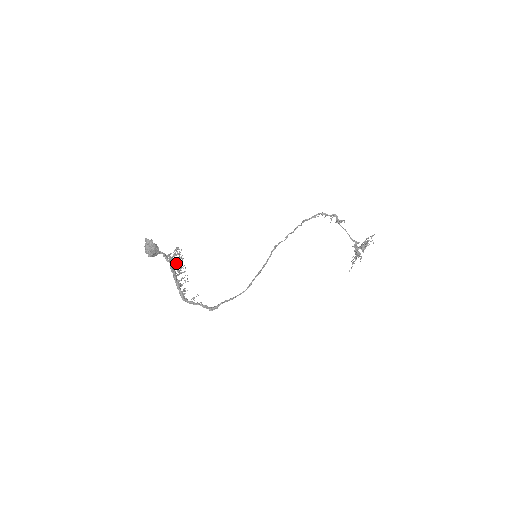
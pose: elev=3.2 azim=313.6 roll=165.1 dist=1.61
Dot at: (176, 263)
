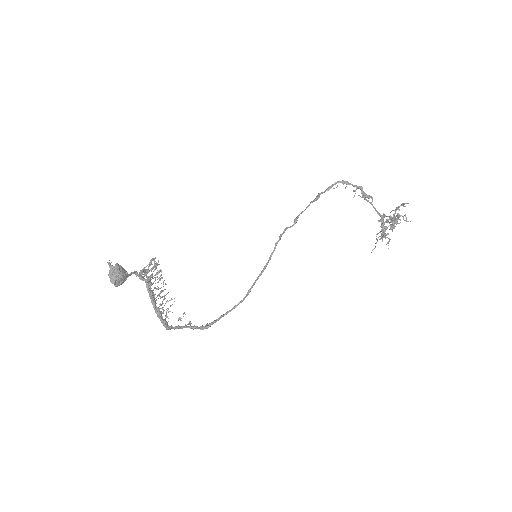
Dot at: (153, 278)
